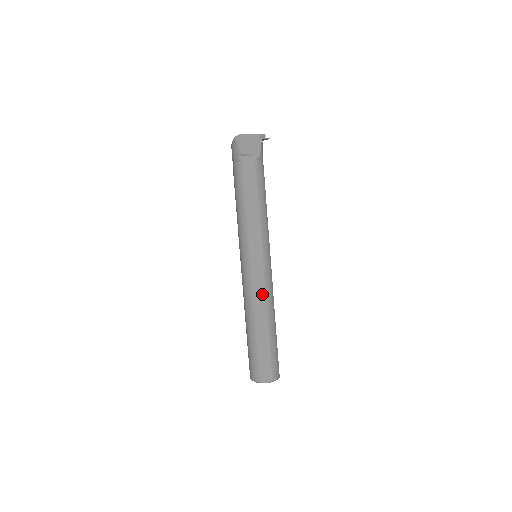
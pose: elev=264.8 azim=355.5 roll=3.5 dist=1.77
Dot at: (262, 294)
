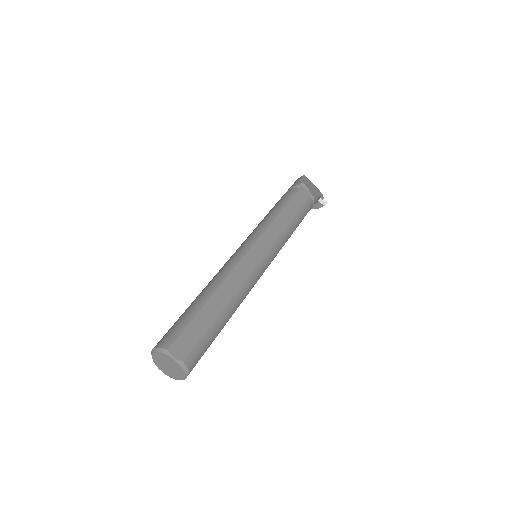
Dot at: (244, 275)
